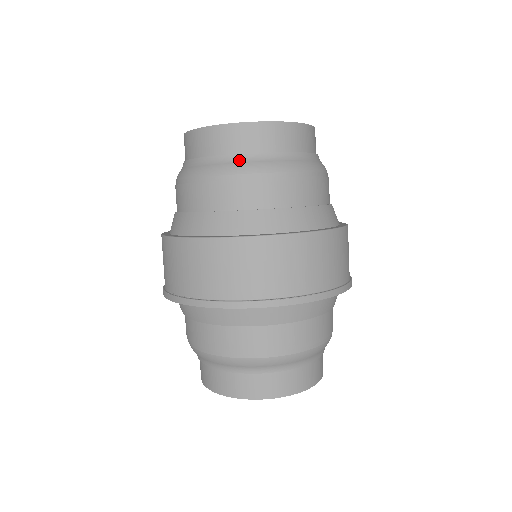
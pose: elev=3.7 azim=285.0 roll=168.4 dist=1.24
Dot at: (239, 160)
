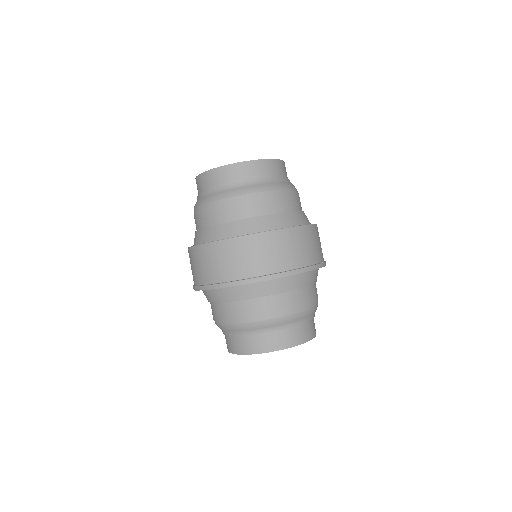
Dot at: (199, 199)
